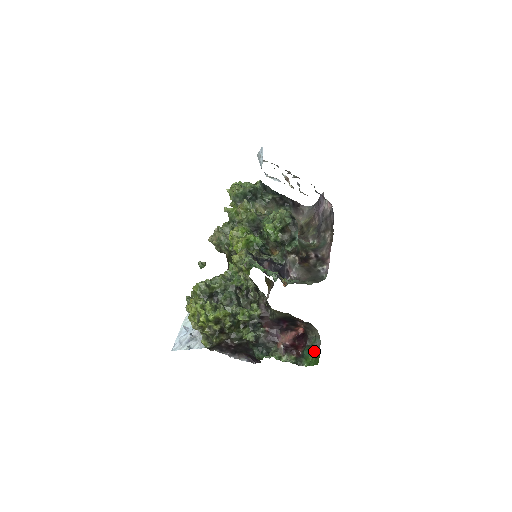
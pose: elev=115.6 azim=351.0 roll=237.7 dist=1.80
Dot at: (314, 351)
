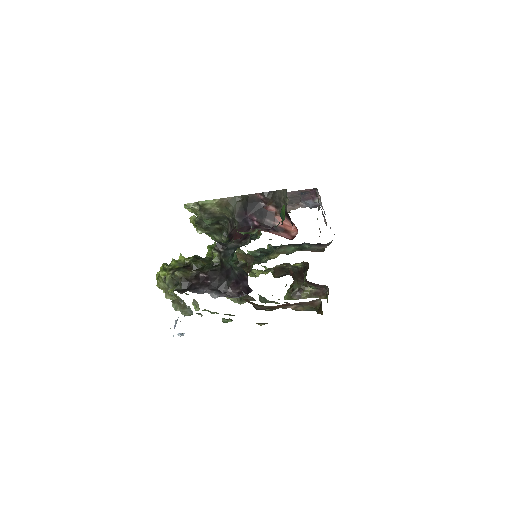
Dot at: occluded
